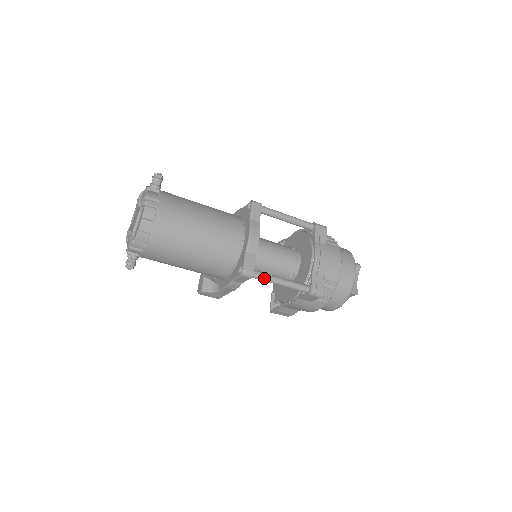
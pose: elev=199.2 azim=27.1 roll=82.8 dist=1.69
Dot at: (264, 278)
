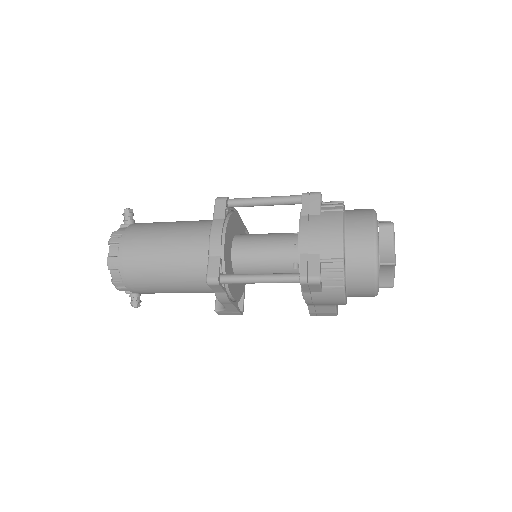
Dot at: (235, 280)
